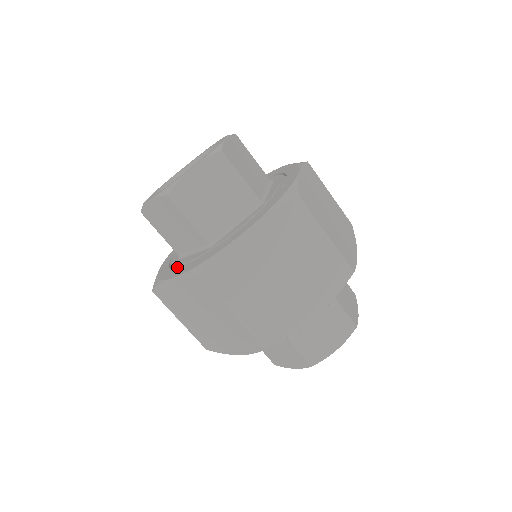
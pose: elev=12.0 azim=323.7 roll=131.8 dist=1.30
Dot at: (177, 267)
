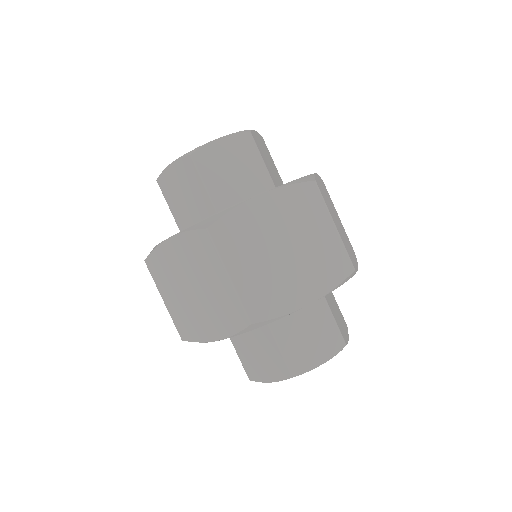
Dot at: occluded
